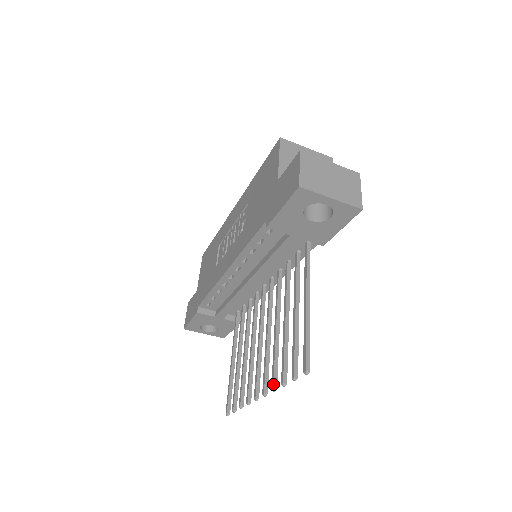
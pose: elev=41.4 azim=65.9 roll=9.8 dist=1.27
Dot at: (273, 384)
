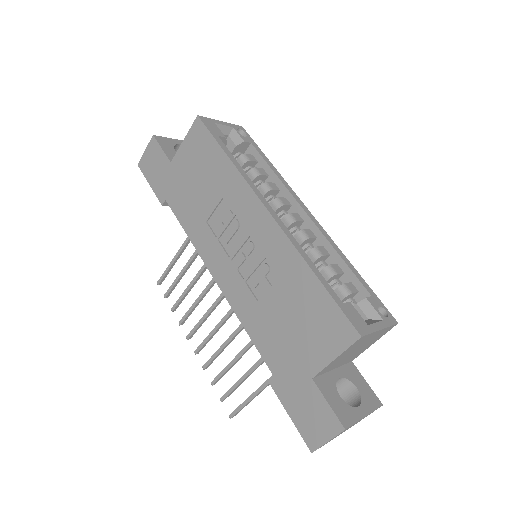
Dot at: (205, 368)
